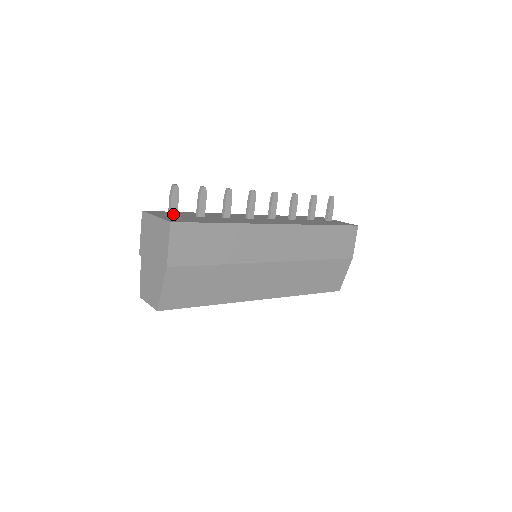
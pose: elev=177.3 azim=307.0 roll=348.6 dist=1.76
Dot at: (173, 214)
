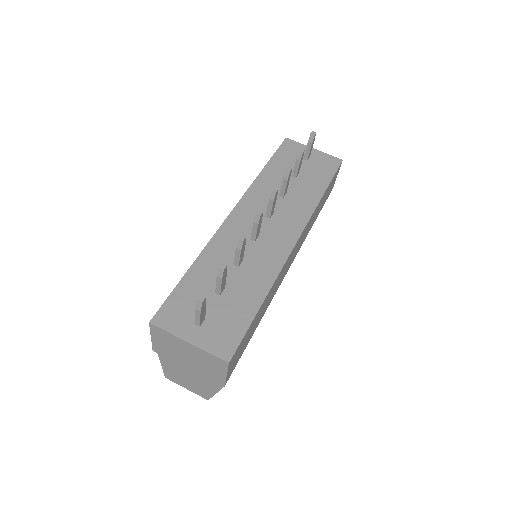
Dot at: (202, 321)
